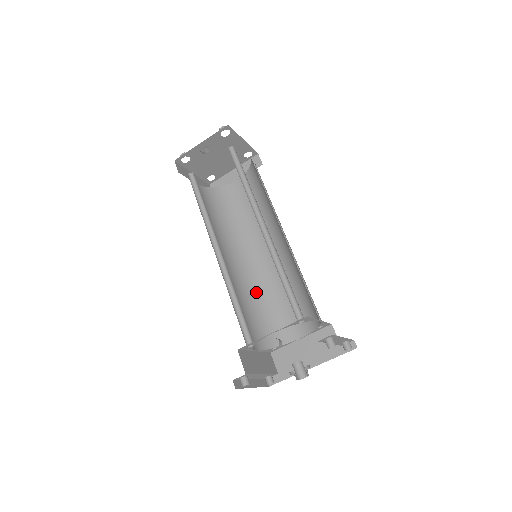
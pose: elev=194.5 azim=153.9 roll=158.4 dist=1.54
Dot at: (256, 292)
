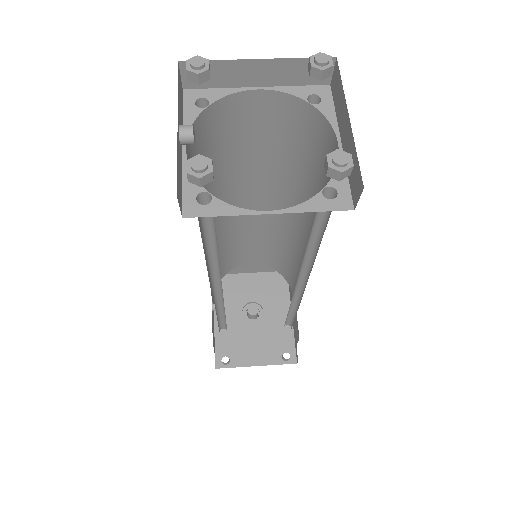
Dot at: (286, 241)
